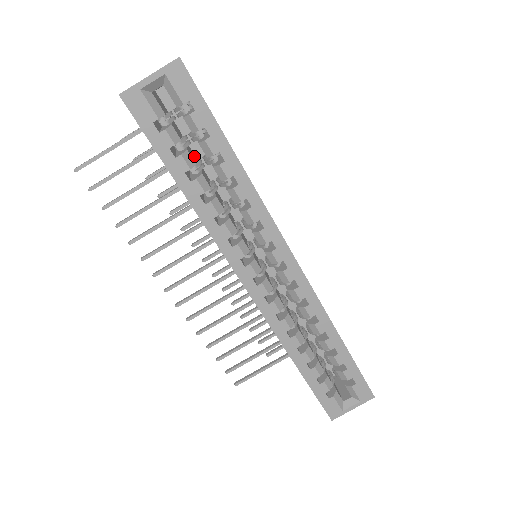
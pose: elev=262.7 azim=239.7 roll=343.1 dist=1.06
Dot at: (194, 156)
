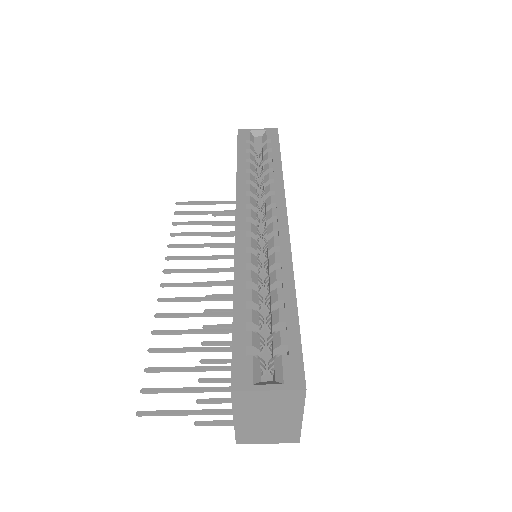
Dot at: occluded
